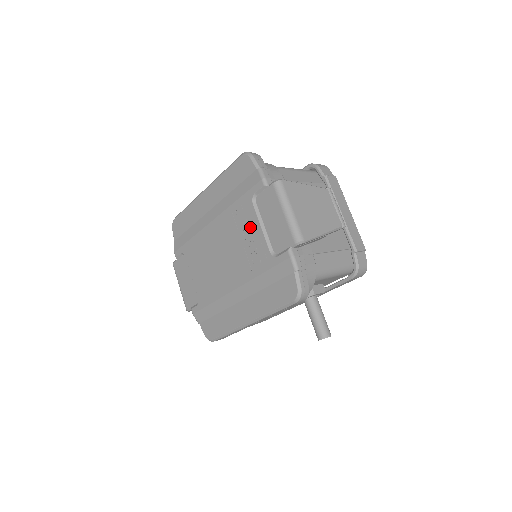
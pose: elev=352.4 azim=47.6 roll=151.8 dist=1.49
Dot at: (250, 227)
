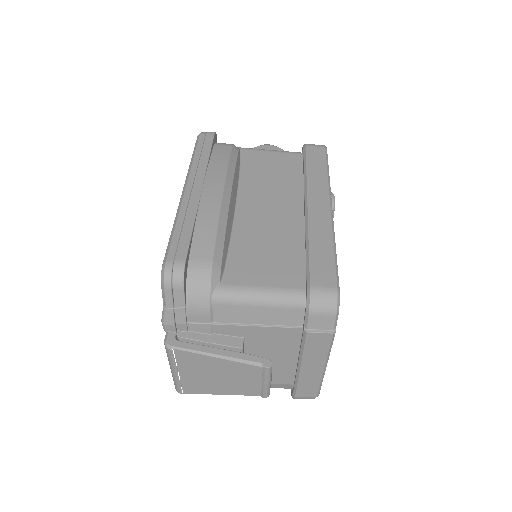
Dot at: occluded
